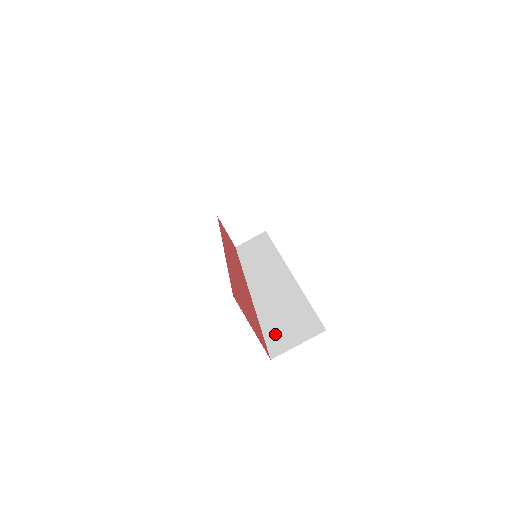
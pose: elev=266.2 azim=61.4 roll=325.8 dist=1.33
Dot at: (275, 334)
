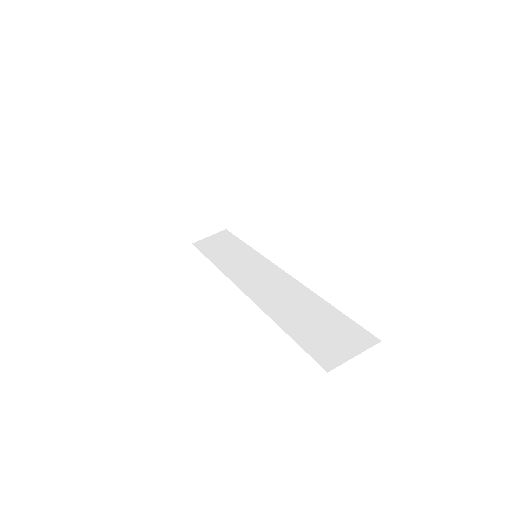
Dot at: (315, 343)
